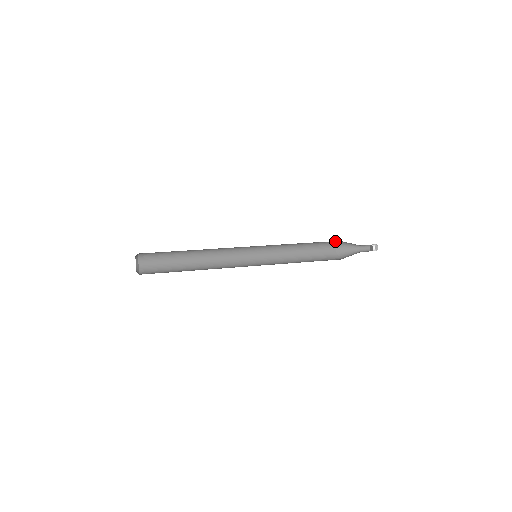
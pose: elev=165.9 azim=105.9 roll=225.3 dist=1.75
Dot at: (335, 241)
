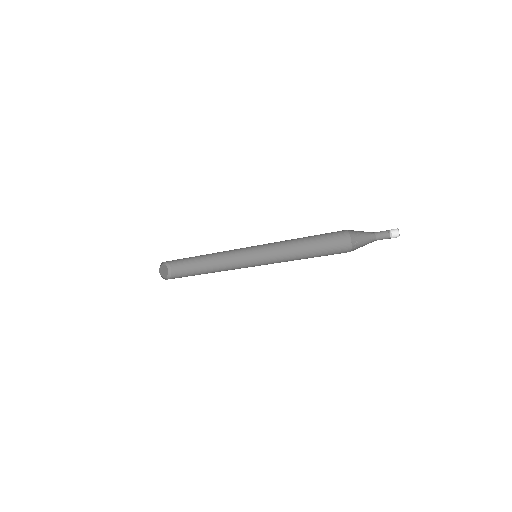
Dot at: (347, 238)
